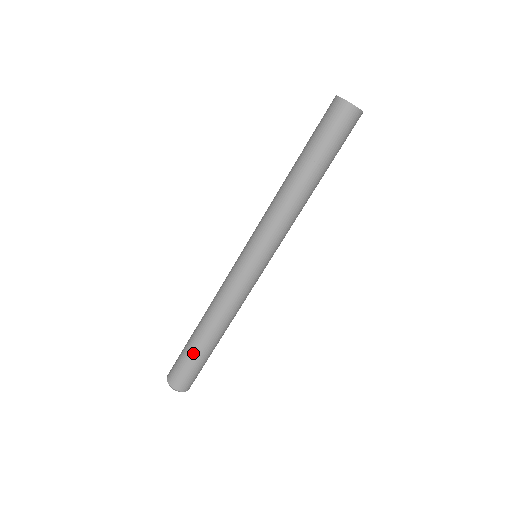
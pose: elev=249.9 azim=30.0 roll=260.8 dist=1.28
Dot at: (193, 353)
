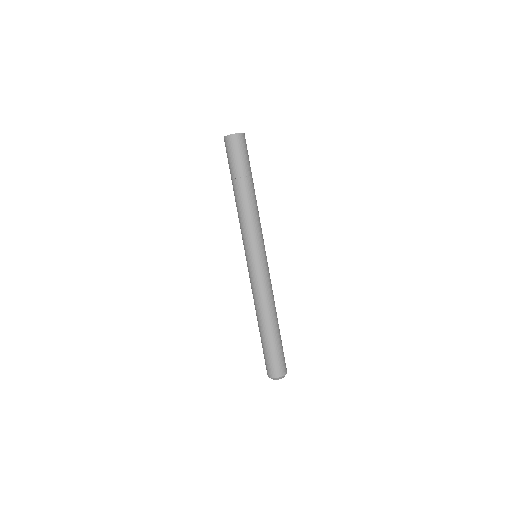
Dot at: (262, 343)
